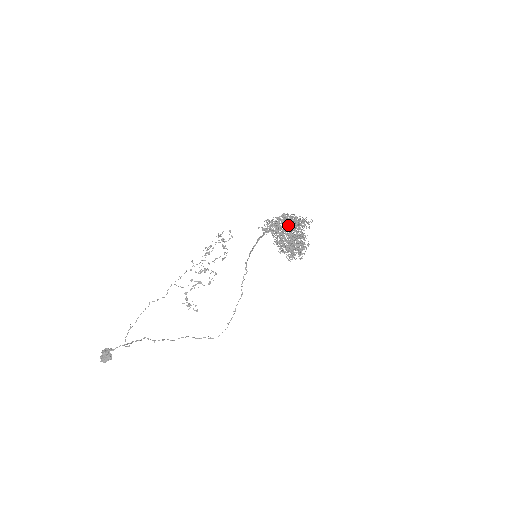
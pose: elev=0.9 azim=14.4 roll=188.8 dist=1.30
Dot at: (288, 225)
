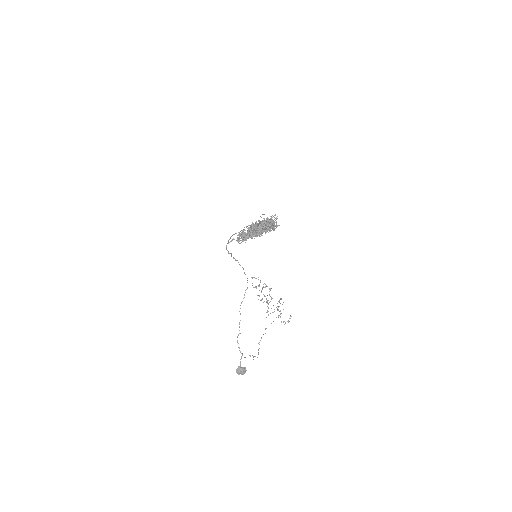
Dot at: occluded
